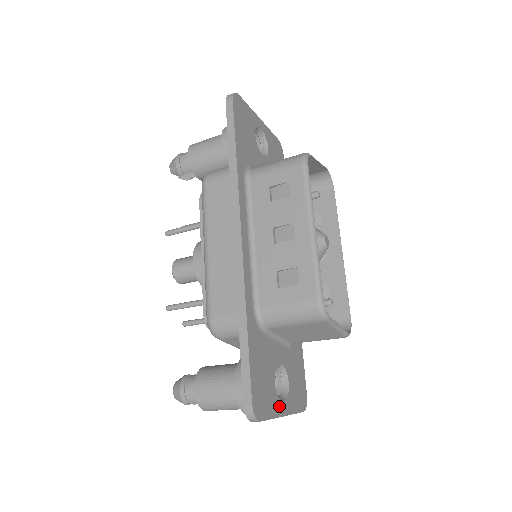
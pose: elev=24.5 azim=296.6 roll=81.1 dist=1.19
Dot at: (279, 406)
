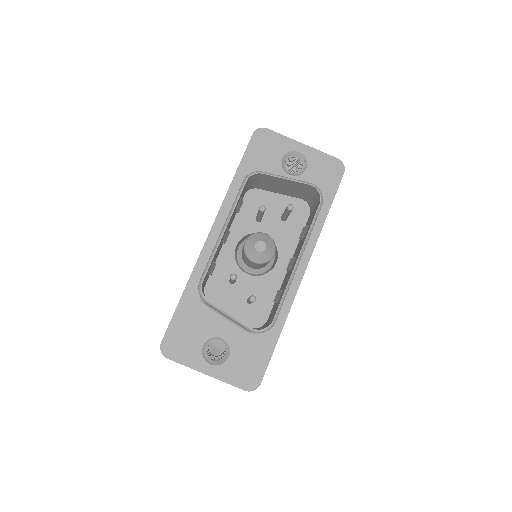
Dot at: (201, 364)
